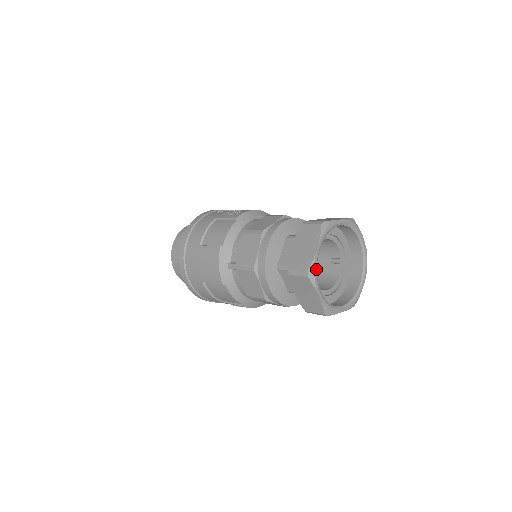
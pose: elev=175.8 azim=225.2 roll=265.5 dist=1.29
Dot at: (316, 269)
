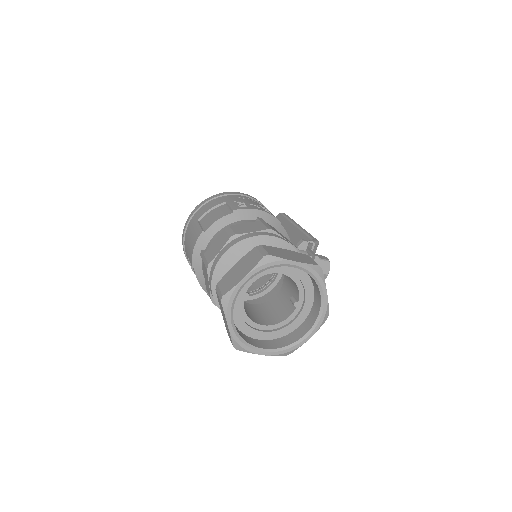
Dot at: (234, 298)
